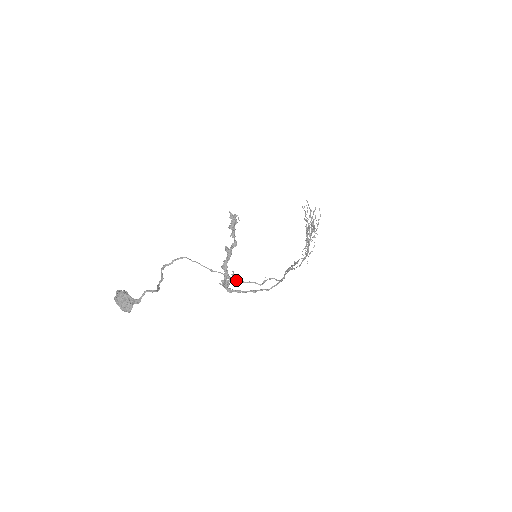
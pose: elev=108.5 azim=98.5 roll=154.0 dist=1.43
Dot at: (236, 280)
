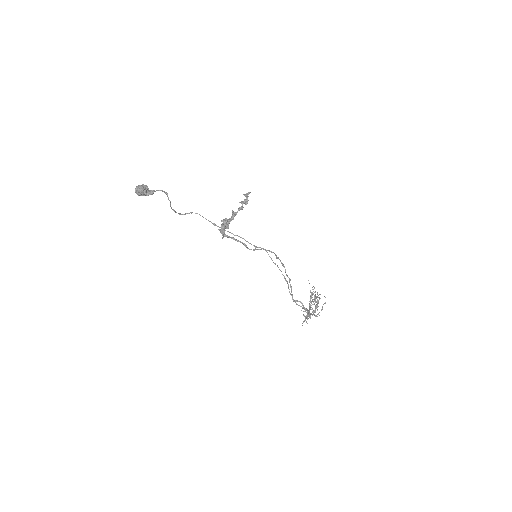
Dot at: (233, 234)
